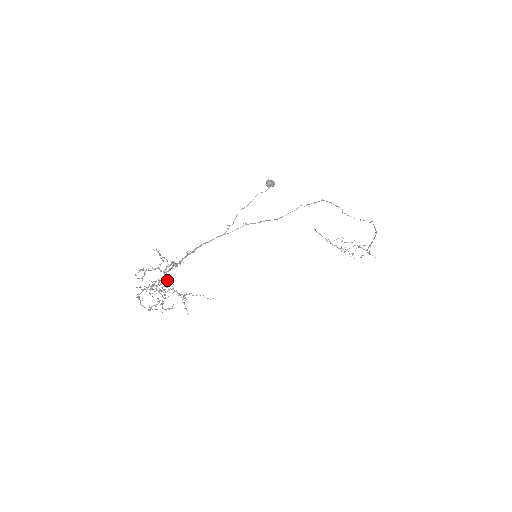
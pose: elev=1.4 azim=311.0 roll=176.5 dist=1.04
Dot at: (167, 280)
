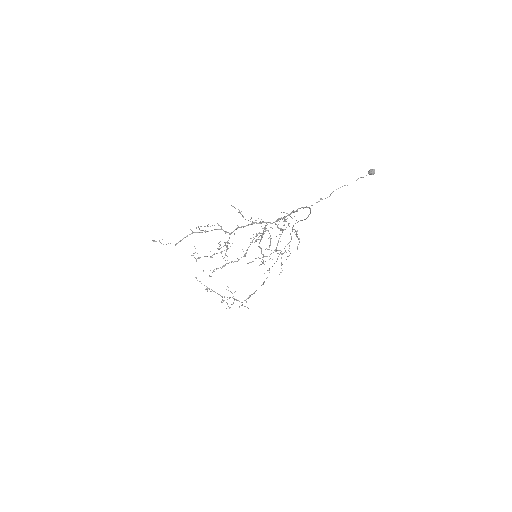
Dot at: (281, 228)
